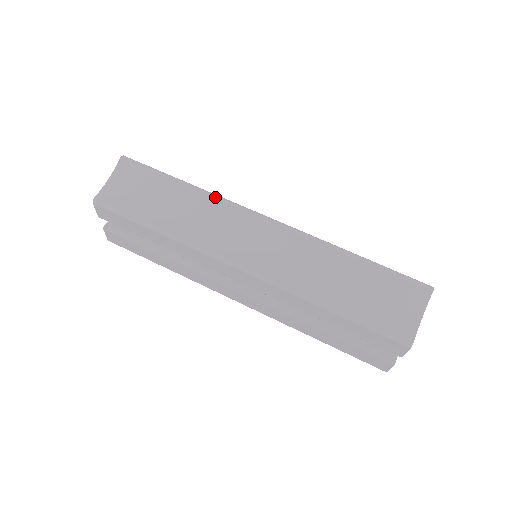
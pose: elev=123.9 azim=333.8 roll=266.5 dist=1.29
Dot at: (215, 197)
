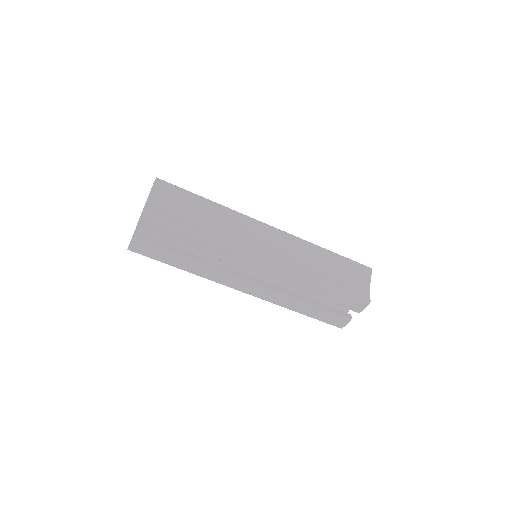
Dot at: (235, 212)
